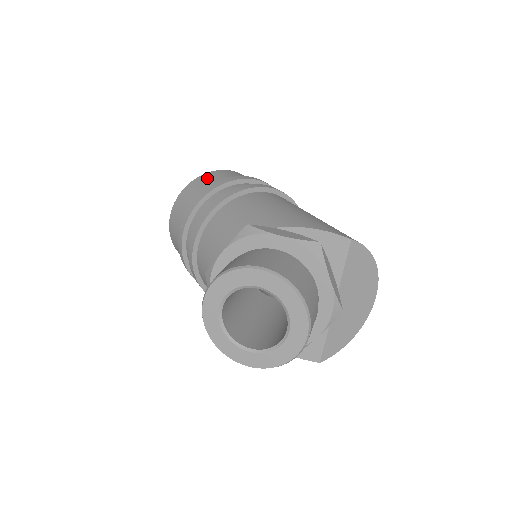
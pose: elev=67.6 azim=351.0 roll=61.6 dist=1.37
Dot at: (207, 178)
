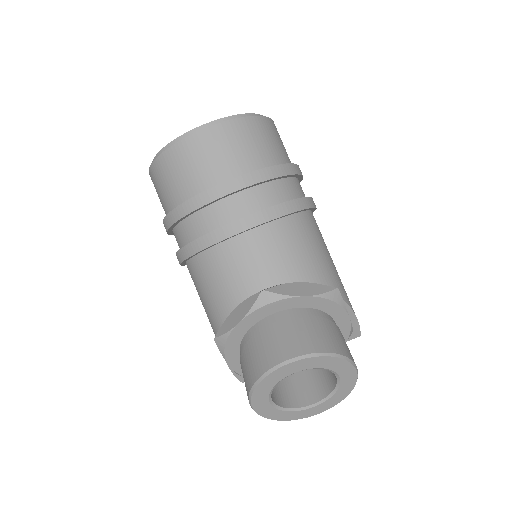
Dot at: (273, 132)
